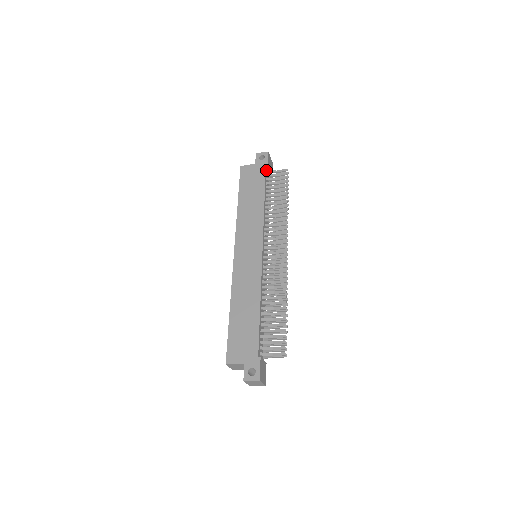
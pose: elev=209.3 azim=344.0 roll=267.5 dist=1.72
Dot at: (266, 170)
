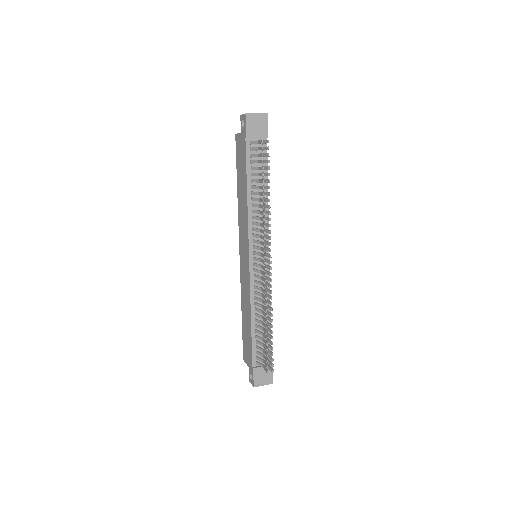
Dot at: (248, 142)
